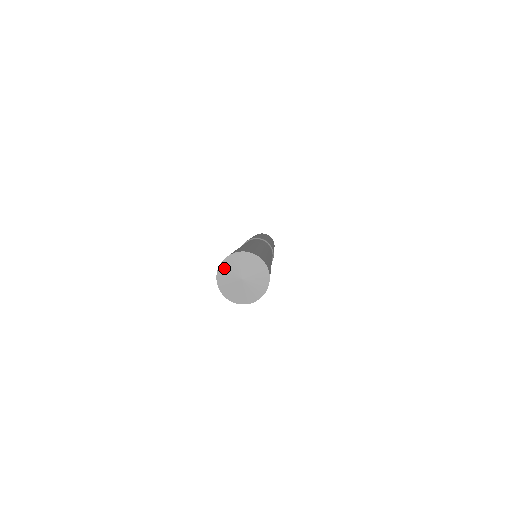
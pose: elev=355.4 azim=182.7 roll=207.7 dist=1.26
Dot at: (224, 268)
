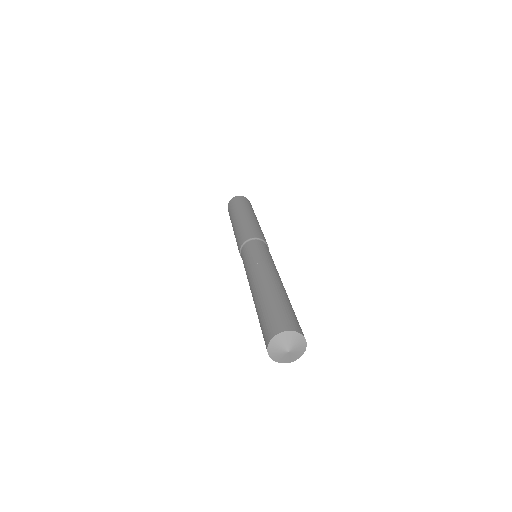
Dot at: (274, 343)
